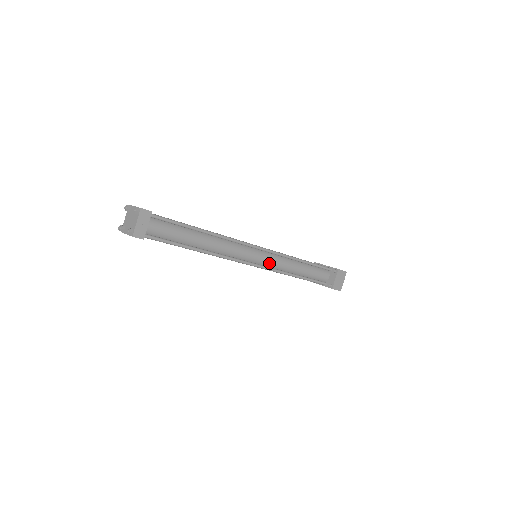
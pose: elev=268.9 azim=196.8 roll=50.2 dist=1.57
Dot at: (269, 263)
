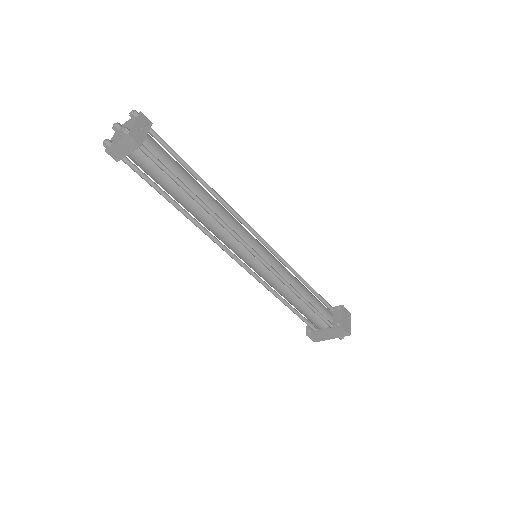
Dot at: (273, 264)
